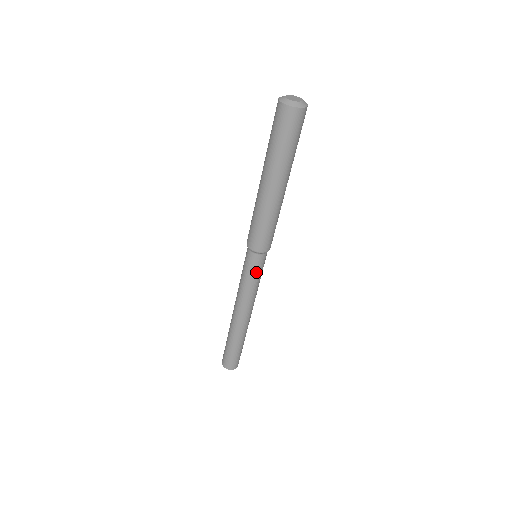
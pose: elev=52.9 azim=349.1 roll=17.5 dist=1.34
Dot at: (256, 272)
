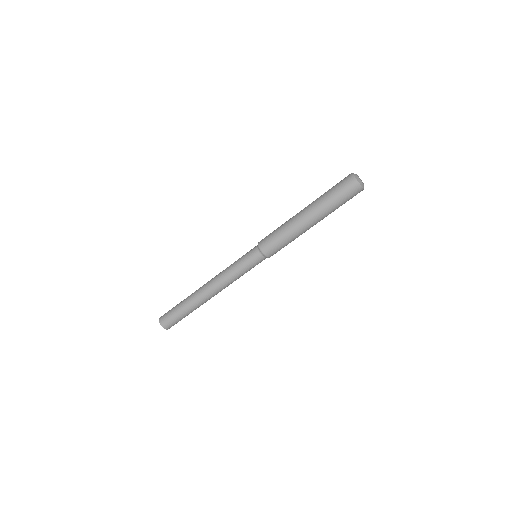
Dot at: (247, 264)
